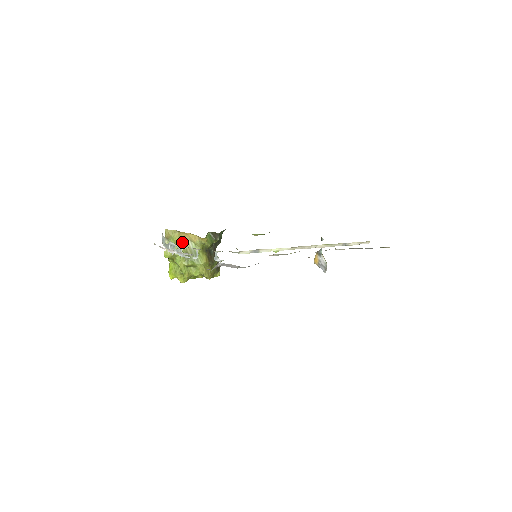
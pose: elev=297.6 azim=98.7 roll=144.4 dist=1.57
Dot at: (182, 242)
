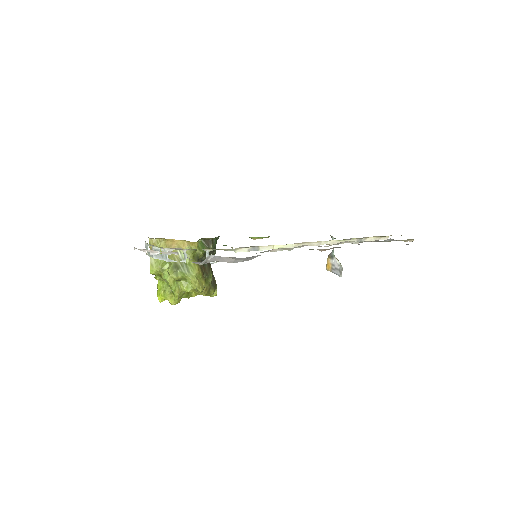
Dot at: occluded
